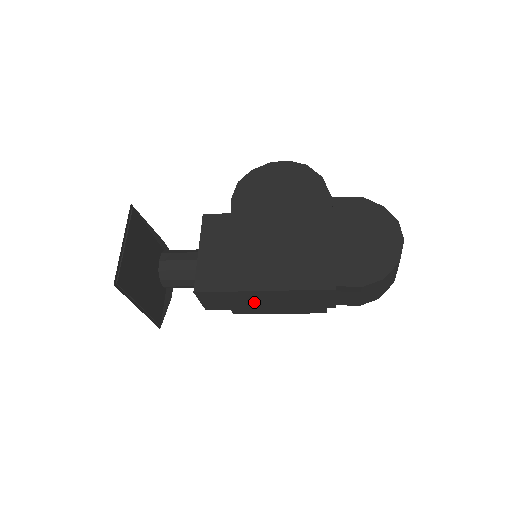
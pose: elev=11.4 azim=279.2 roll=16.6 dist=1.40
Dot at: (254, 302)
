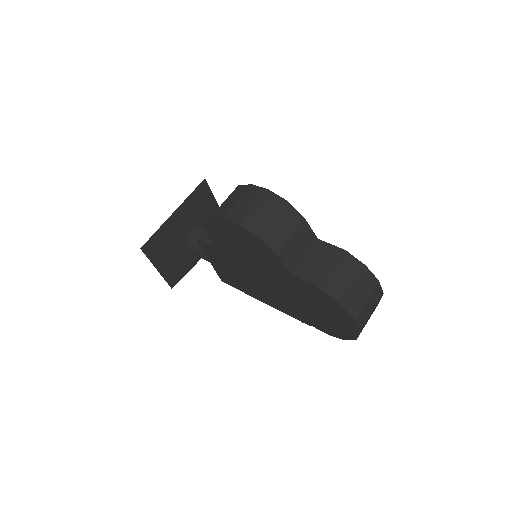
Dot at: occluded
